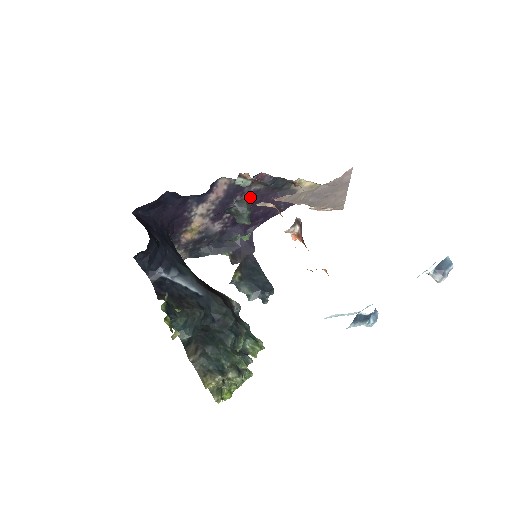
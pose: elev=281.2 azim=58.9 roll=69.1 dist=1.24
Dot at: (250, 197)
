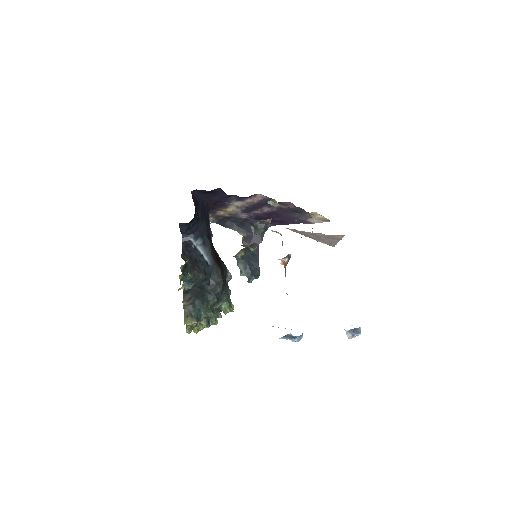
Dot at: (270, 222)
